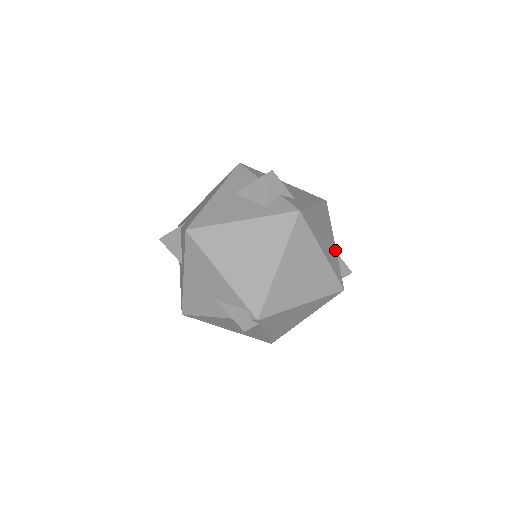
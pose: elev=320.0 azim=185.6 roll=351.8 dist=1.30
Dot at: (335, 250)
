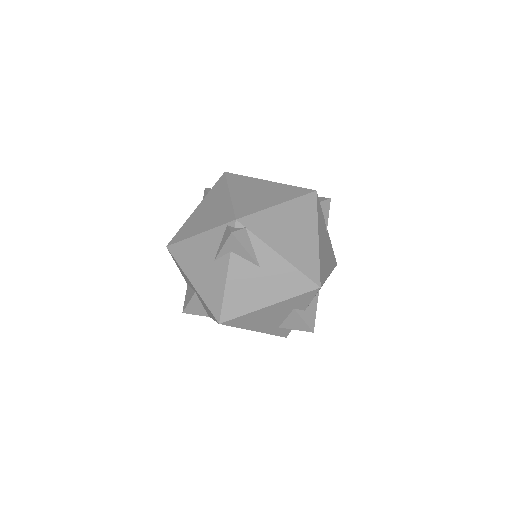
Dot at: occluded
